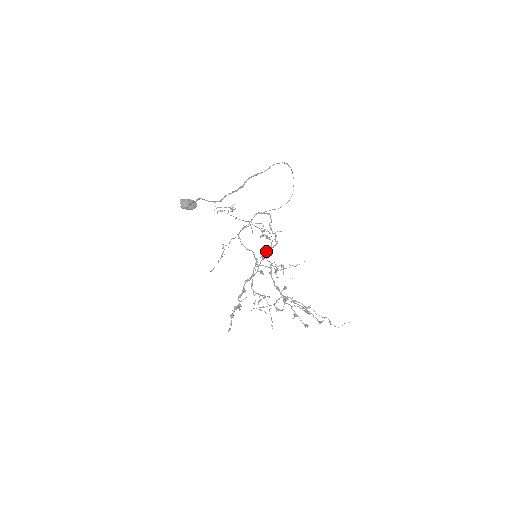
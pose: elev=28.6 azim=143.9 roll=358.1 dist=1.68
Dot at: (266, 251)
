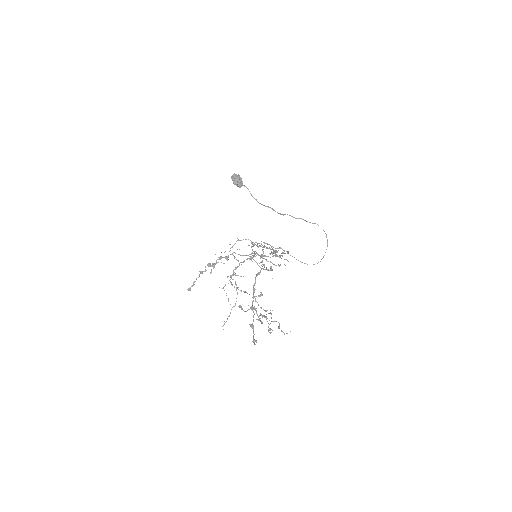
Dot at: (267, 256)
